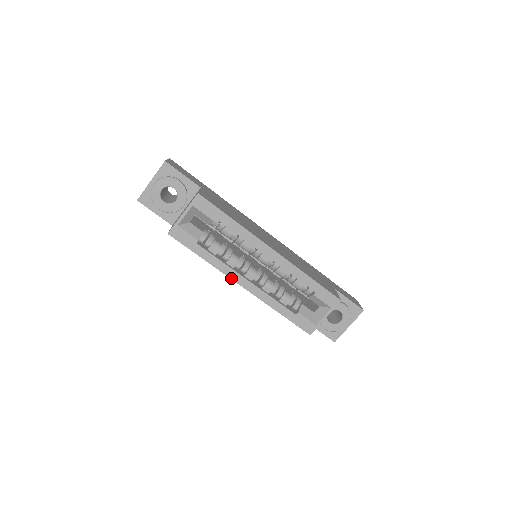
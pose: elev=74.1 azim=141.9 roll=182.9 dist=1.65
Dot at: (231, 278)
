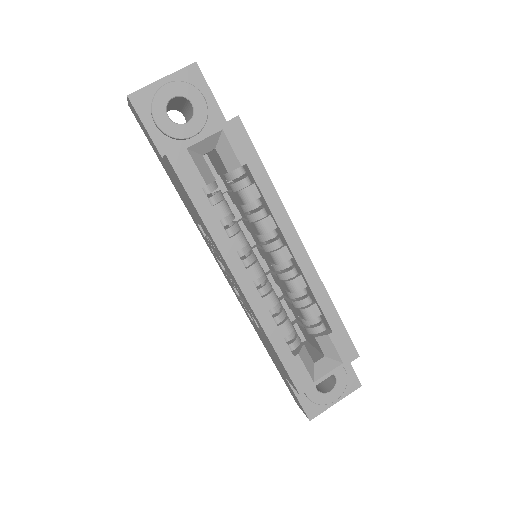
Dot at: (228, 264)
